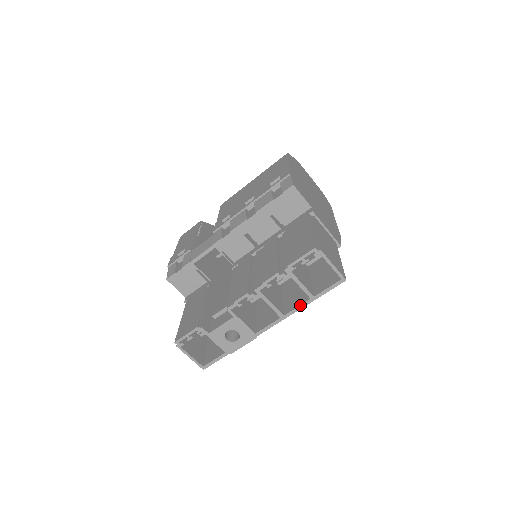
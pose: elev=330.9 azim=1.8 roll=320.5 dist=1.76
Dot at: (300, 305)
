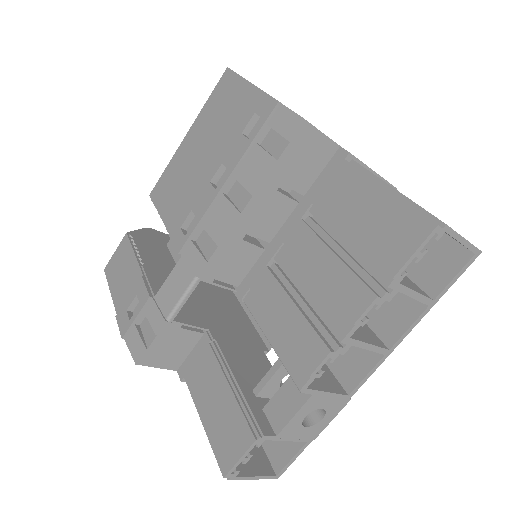
Dot at: (413, 323)
